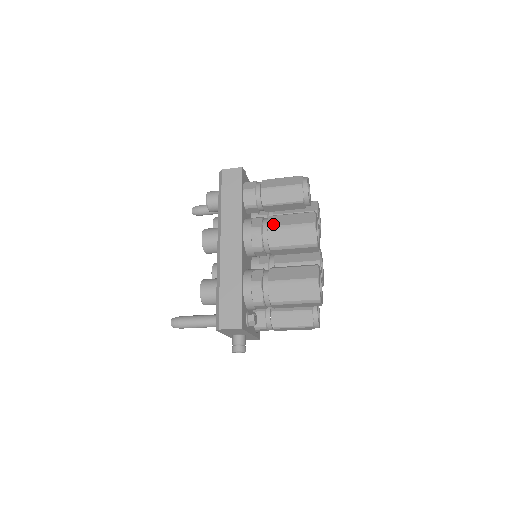
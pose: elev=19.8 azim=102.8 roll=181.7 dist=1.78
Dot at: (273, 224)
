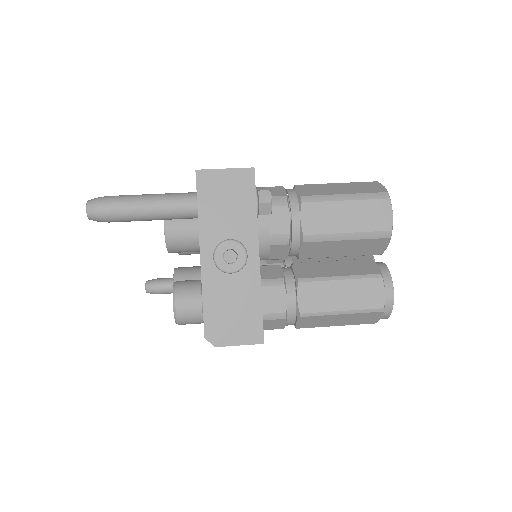
Dot at: occluded
